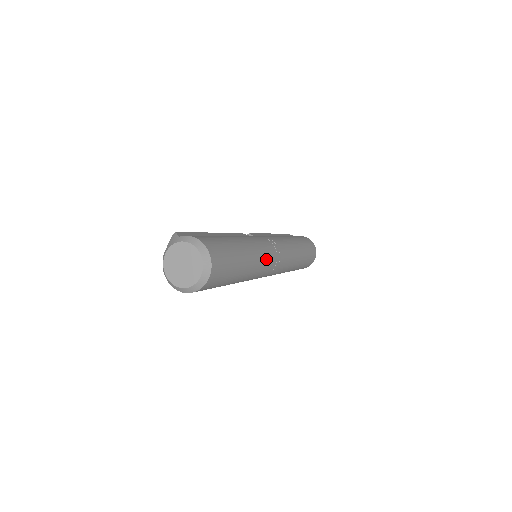
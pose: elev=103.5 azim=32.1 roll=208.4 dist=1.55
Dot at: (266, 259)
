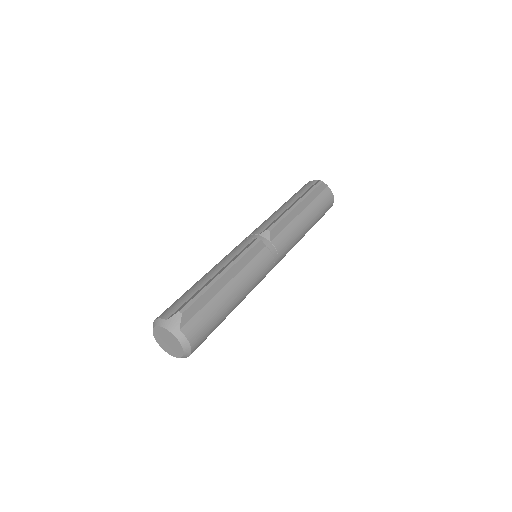
Dot at: occluded
